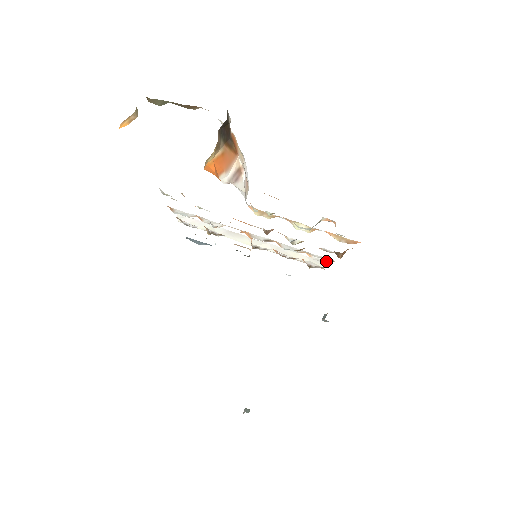
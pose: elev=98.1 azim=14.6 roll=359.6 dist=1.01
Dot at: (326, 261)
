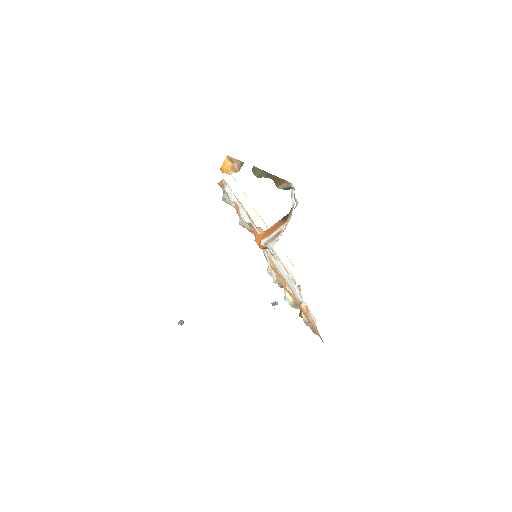
Dot at: occluded
